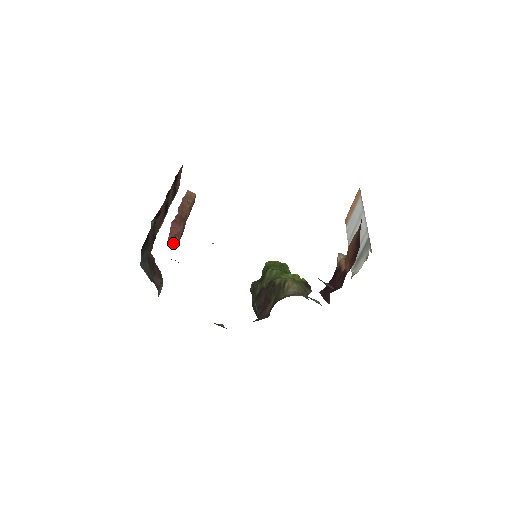
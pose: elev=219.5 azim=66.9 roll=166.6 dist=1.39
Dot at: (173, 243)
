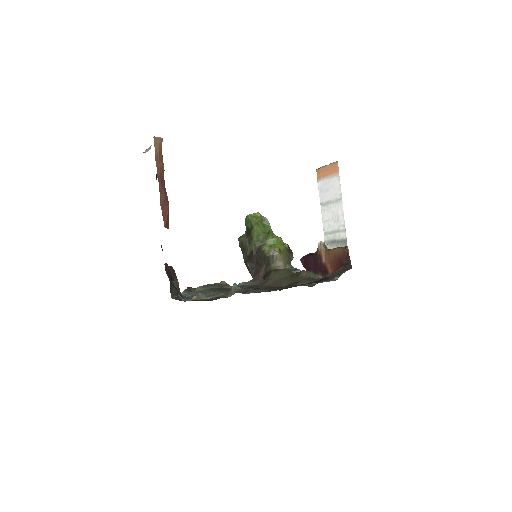
Dot at: (168, 225)
